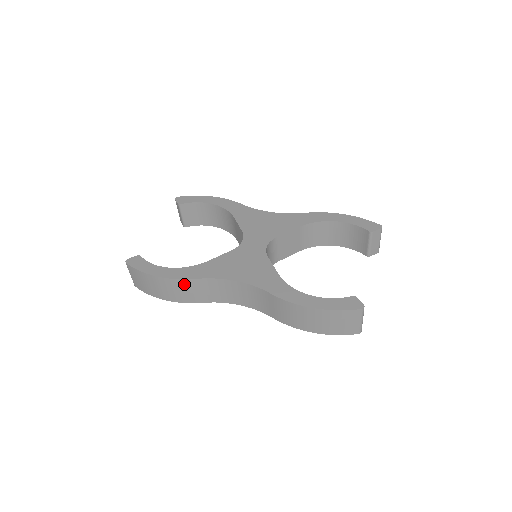
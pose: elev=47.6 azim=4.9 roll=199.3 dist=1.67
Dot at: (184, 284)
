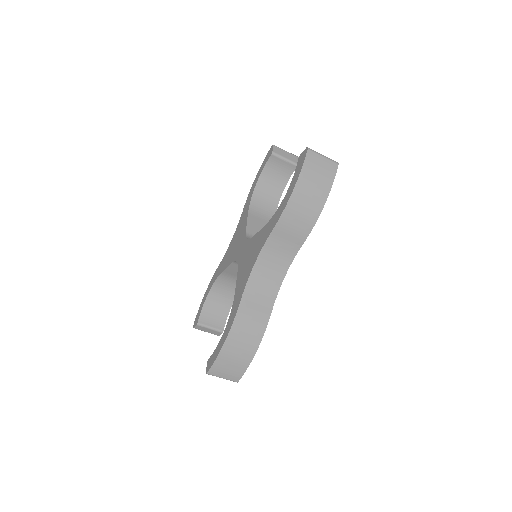
Dot at: (242, 317)
